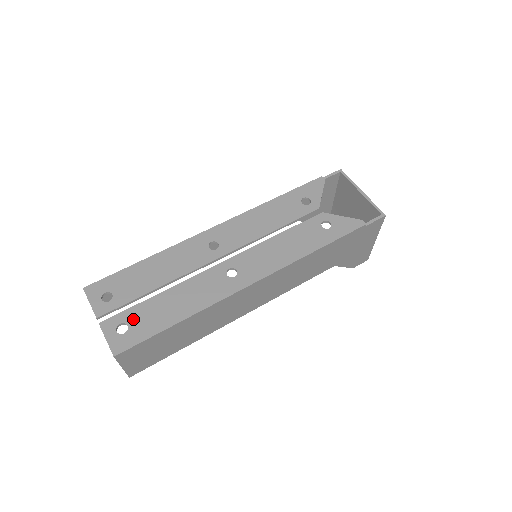
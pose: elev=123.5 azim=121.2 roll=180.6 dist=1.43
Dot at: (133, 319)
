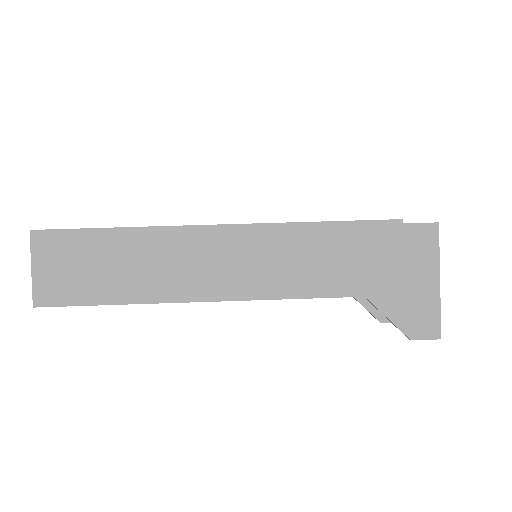
Dot at: occluded
